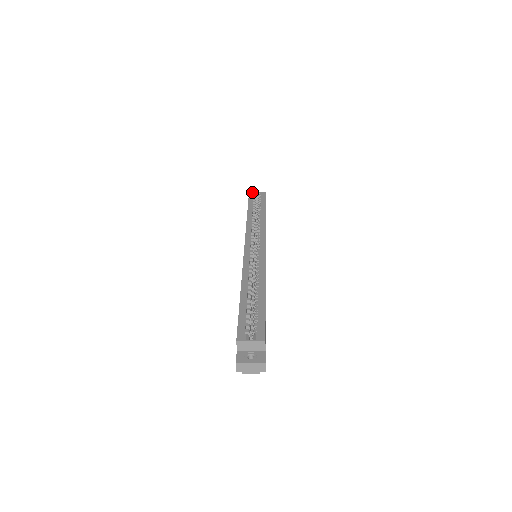
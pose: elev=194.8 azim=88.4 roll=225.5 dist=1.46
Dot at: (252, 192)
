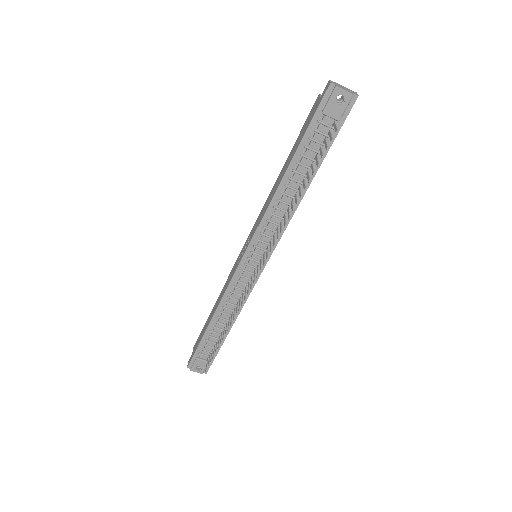
Dot at: occluded
